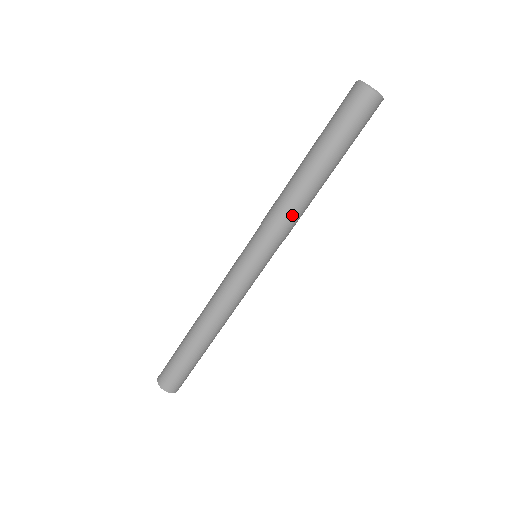
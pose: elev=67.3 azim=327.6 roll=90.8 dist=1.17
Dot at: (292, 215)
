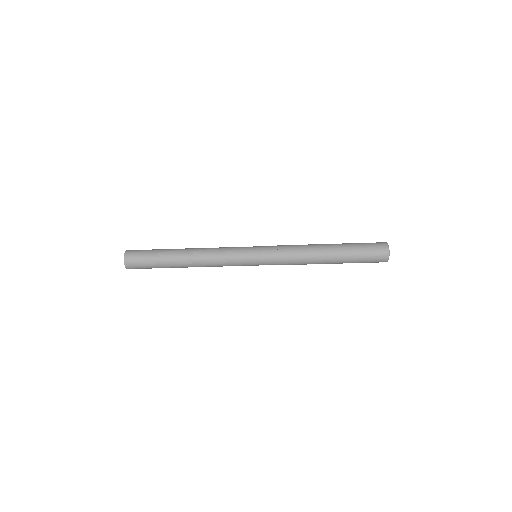
Dot at: occluded
